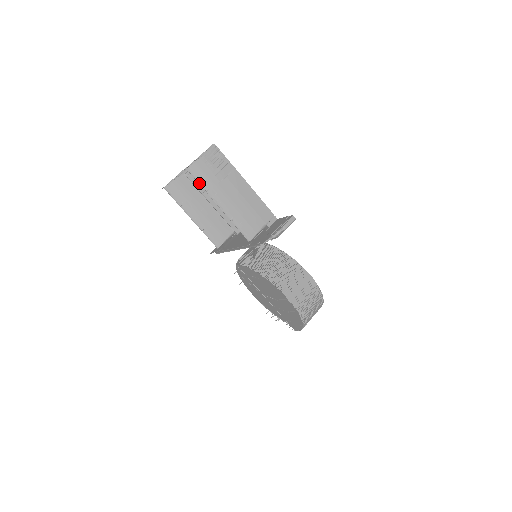
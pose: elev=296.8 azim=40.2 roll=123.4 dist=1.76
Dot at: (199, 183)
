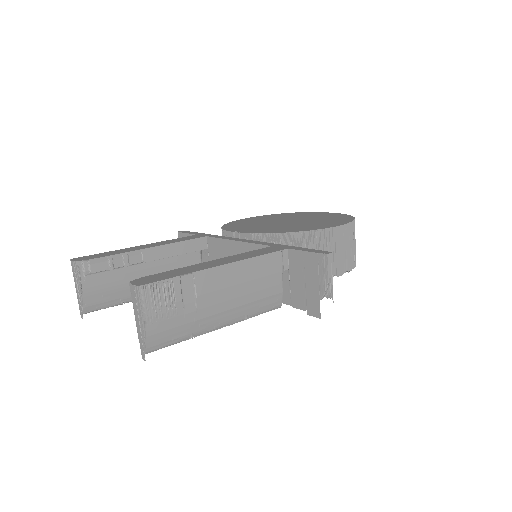
Dot at: occluded
